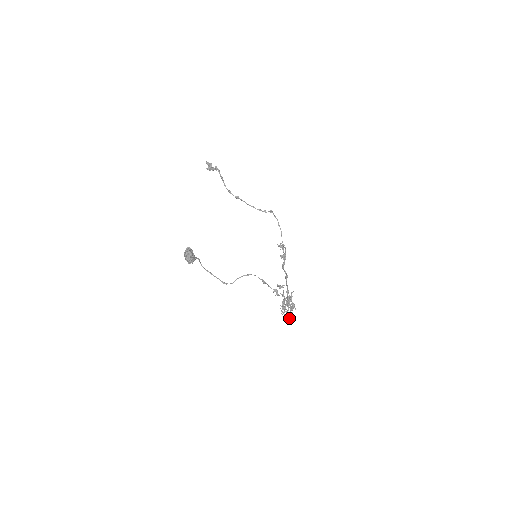
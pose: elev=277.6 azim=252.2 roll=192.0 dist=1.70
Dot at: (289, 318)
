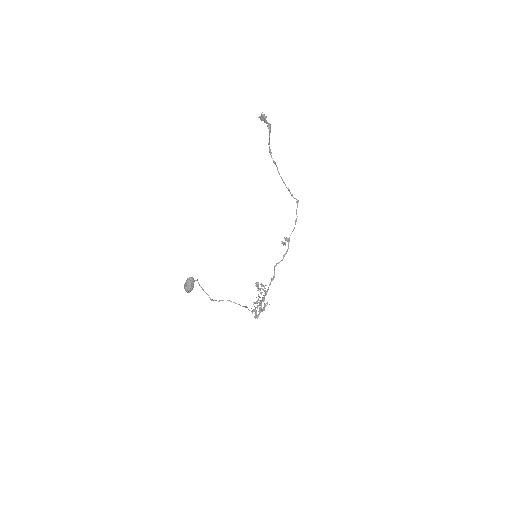
Dot at: (255, 316)
